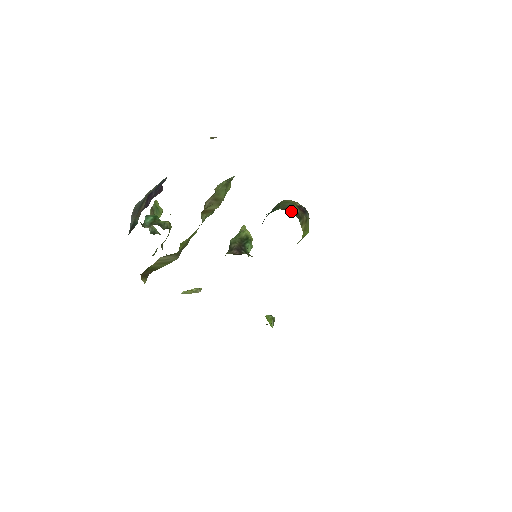
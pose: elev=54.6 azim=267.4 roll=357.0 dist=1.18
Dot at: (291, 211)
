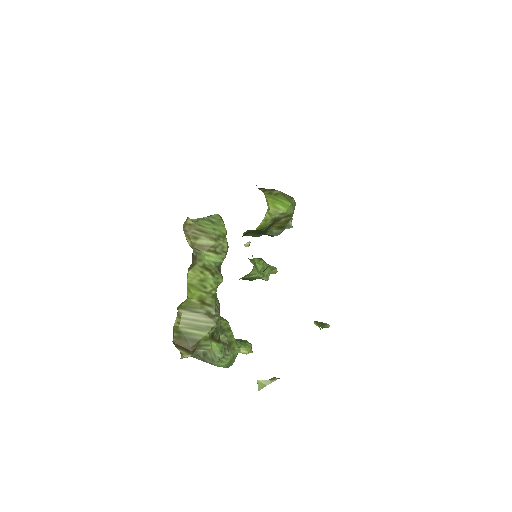
Dot at: occluded
